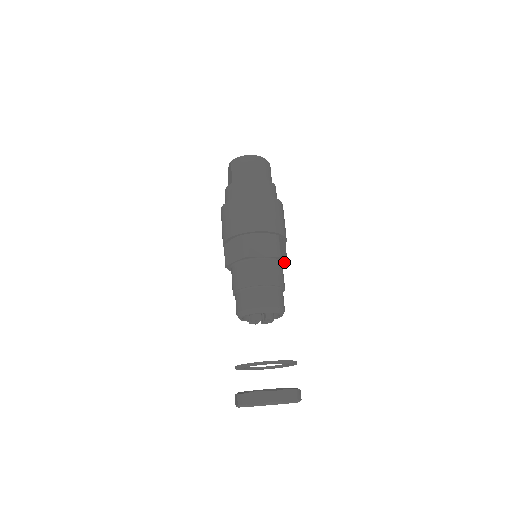
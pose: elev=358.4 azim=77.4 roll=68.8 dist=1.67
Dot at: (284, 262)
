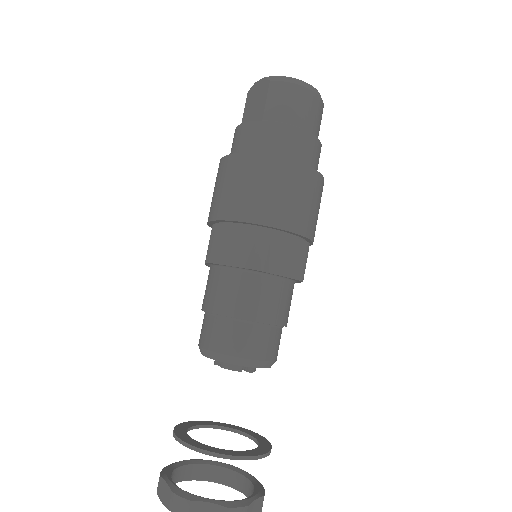
Dot at: (296, 282)
